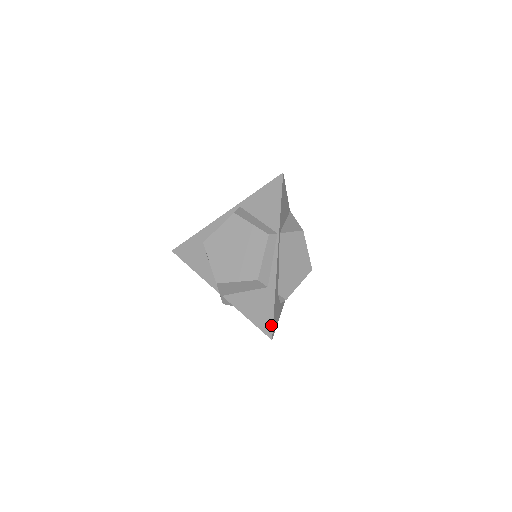
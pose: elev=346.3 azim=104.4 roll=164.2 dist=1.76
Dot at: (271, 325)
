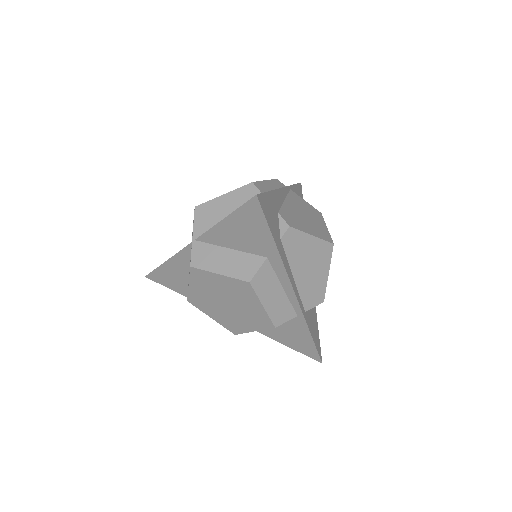
Dot at: occluded
